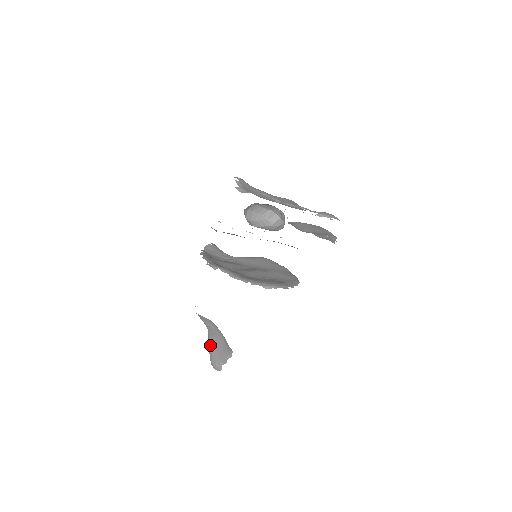
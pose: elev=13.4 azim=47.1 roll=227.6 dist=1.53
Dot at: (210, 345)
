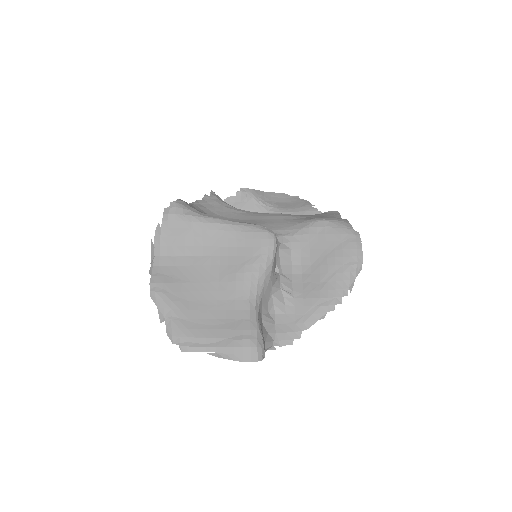
Dot at: occluded
